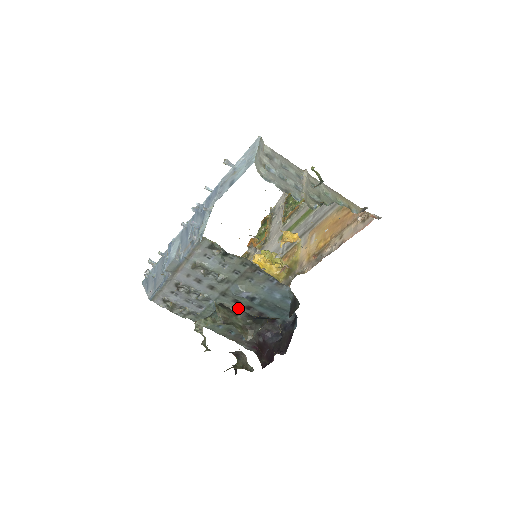
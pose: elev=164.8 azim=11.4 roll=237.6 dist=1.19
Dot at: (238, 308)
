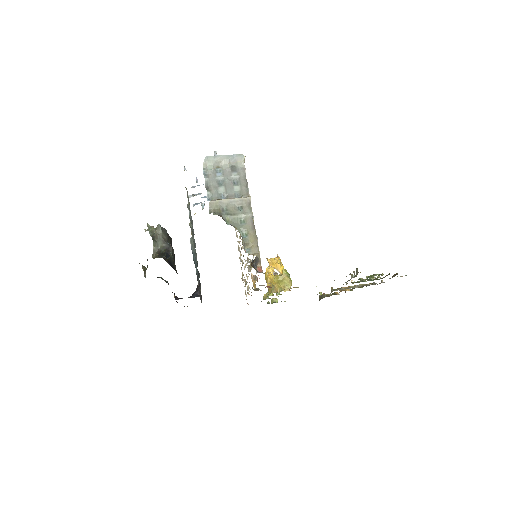
Dot at: occluded
